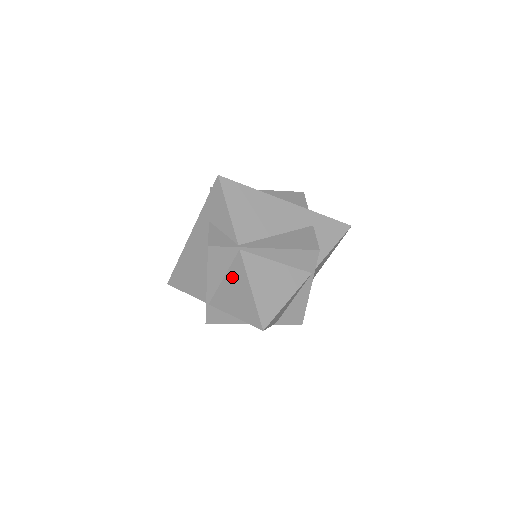
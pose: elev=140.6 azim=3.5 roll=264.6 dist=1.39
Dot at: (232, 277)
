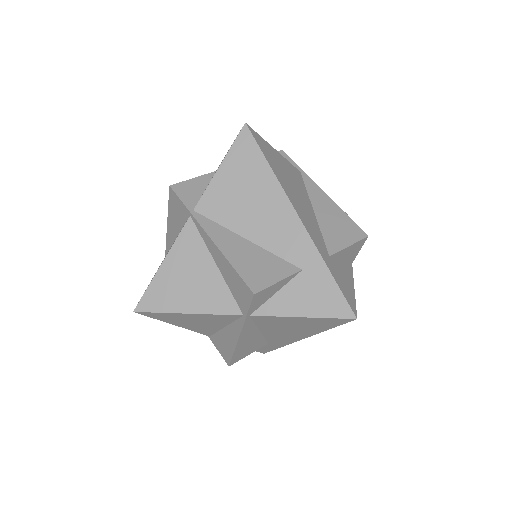
Dot at: occluded
